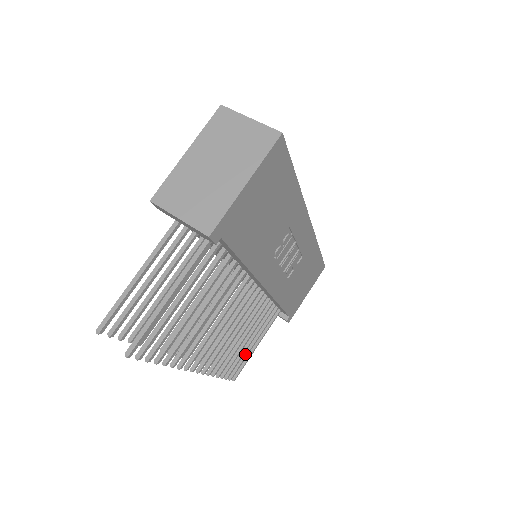
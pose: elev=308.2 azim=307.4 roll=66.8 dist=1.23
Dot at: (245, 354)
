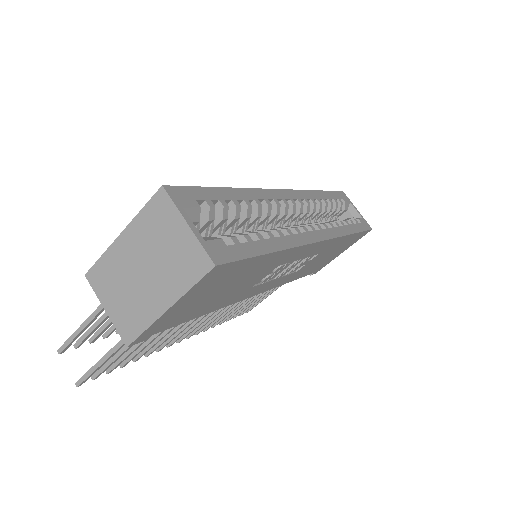
Dot at: (258, 299)
